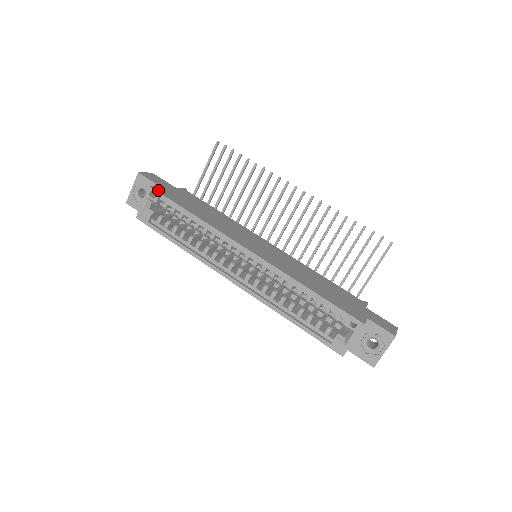
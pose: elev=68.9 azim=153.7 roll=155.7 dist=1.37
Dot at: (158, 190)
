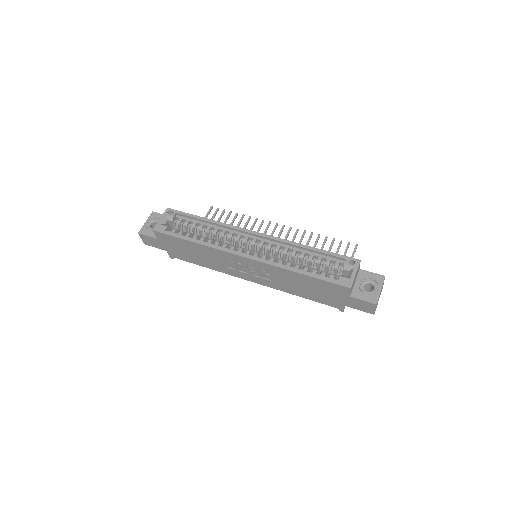
Dot at: (174, 211)
